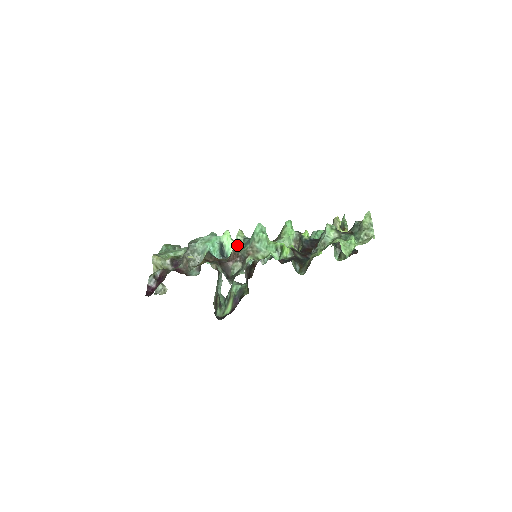
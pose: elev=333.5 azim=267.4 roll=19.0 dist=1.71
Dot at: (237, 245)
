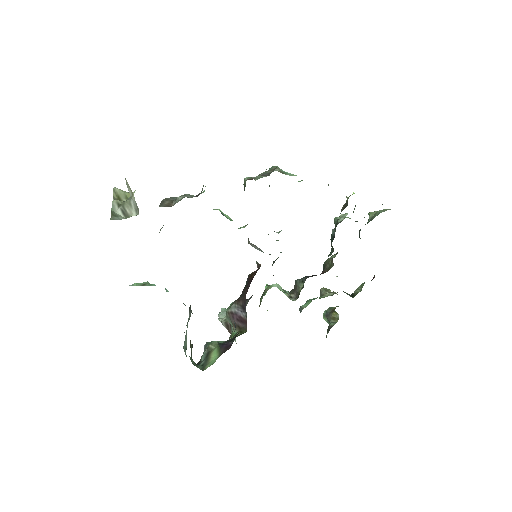
Dot at: occluded
